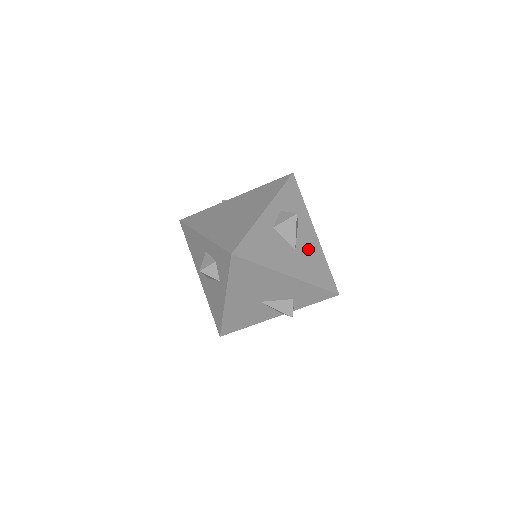
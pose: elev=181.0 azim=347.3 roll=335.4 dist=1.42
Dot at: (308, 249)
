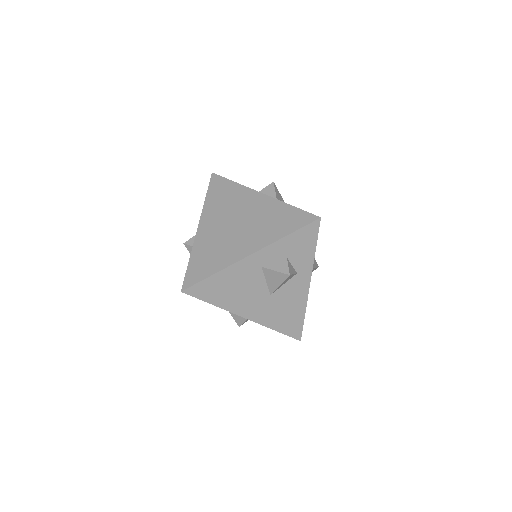
Dot at: occluded
